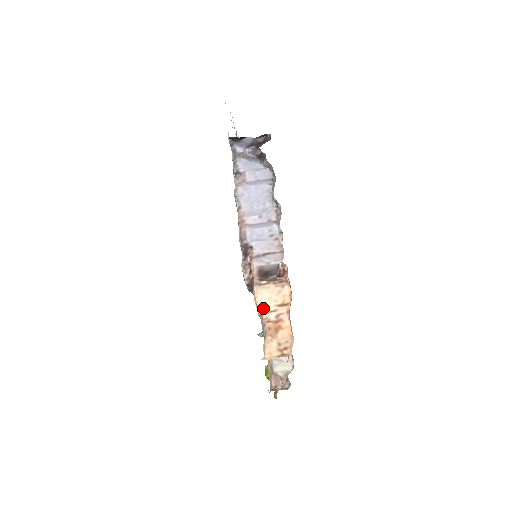
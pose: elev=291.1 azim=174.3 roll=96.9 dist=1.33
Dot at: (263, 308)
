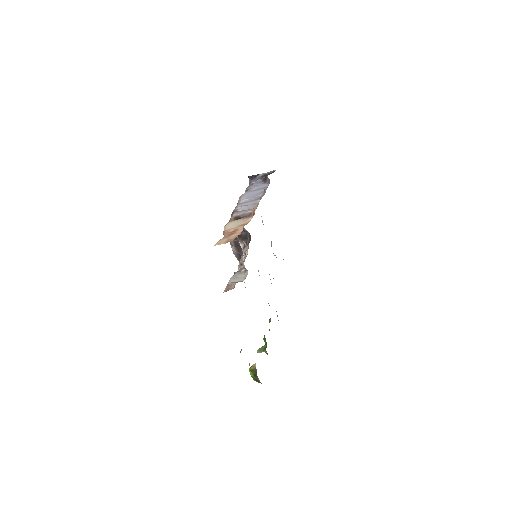
Dot at: (227, 228)
